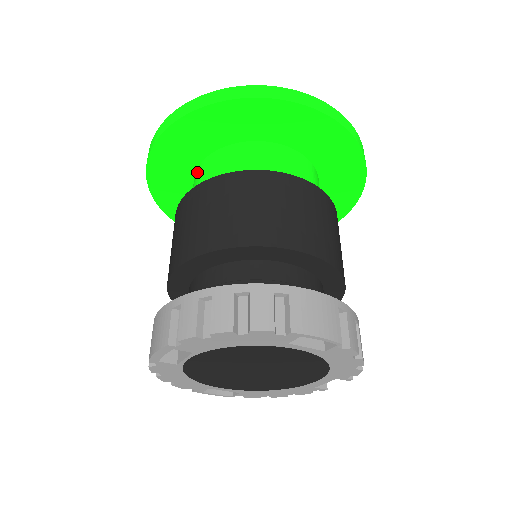
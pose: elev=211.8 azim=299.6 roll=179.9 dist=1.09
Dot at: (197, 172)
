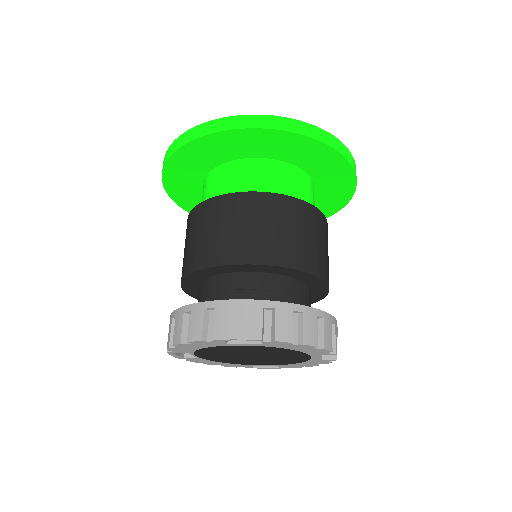
Dot at: occluded
